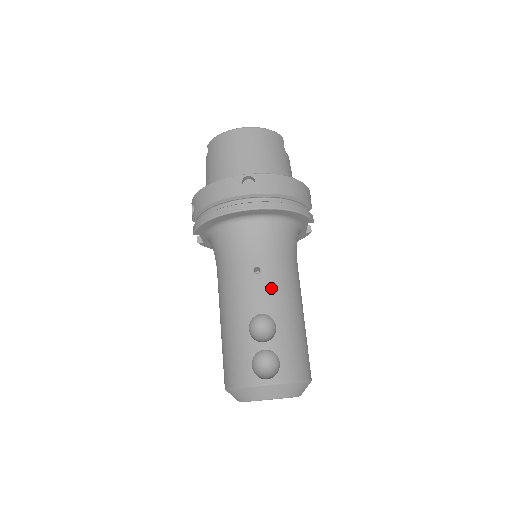
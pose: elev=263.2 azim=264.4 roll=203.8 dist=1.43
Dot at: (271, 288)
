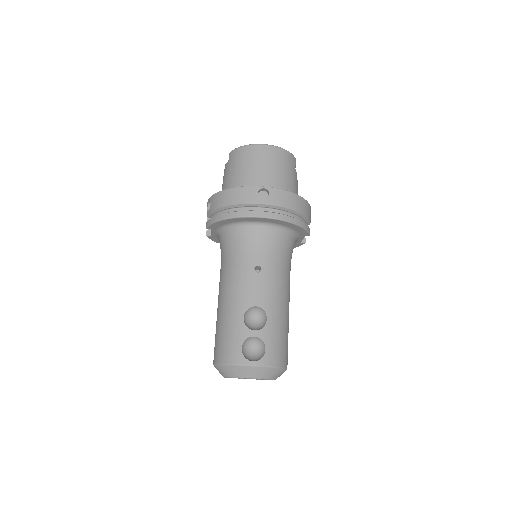
Dot at: (267, 286)
